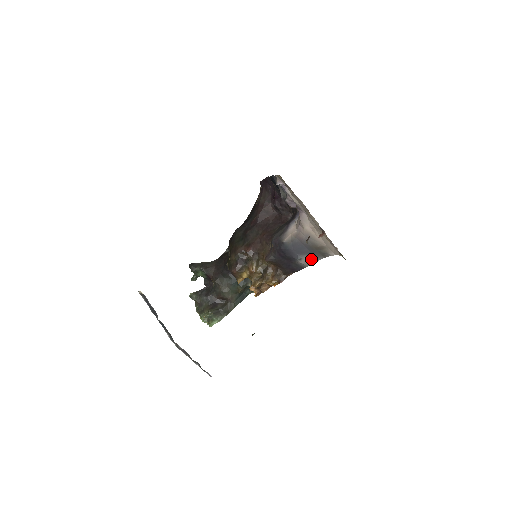
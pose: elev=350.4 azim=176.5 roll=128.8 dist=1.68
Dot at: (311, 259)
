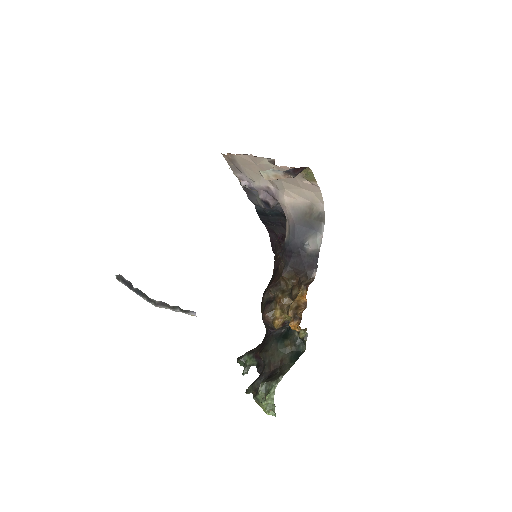
Dot at: (315, 236)
